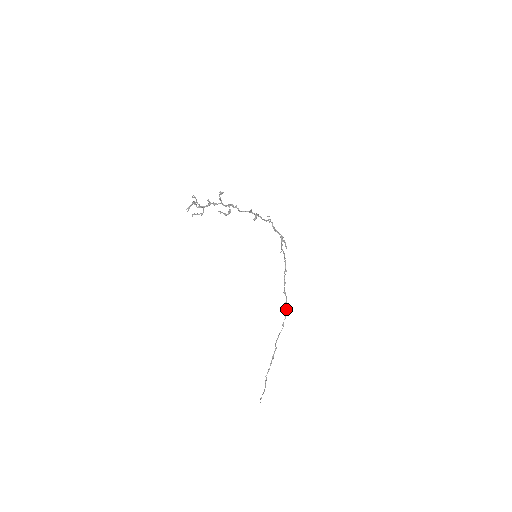
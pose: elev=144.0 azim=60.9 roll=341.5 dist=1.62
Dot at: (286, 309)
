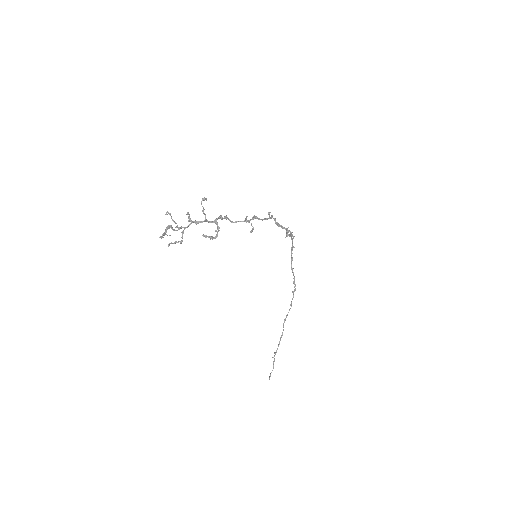
Dot at: occluded
